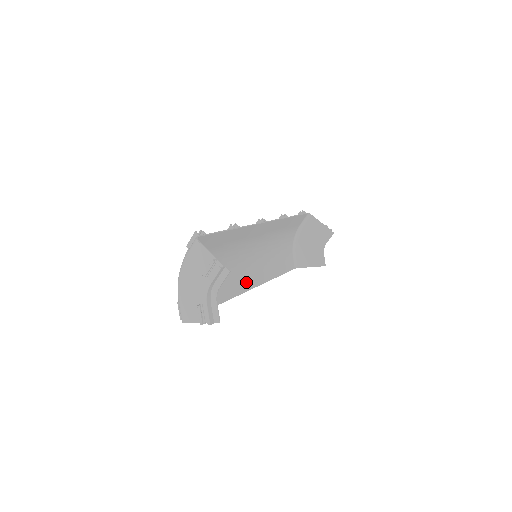
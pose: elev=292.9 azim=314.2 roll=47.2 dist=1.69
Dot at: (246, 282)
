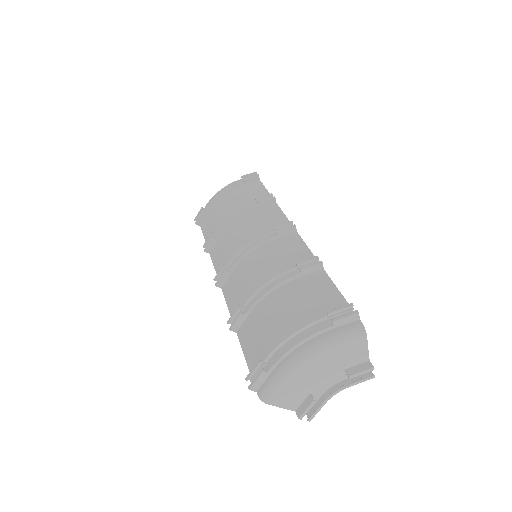
Dot at: (229, 281)
